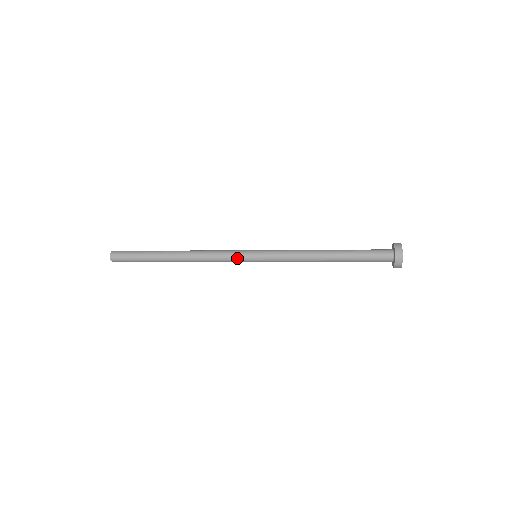
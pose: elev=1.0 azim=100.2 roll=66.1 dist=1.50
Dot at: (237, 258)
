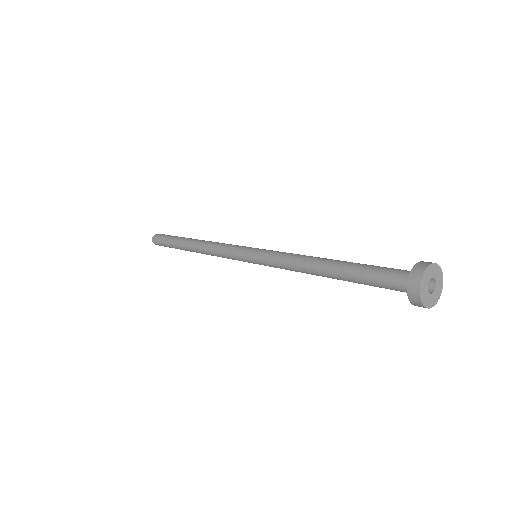
Dot at: (235, 255)
